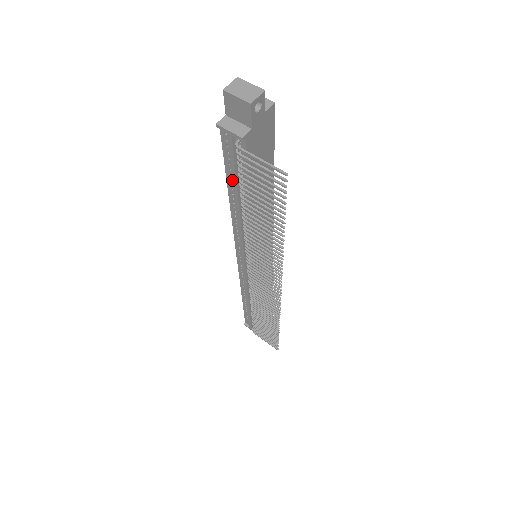
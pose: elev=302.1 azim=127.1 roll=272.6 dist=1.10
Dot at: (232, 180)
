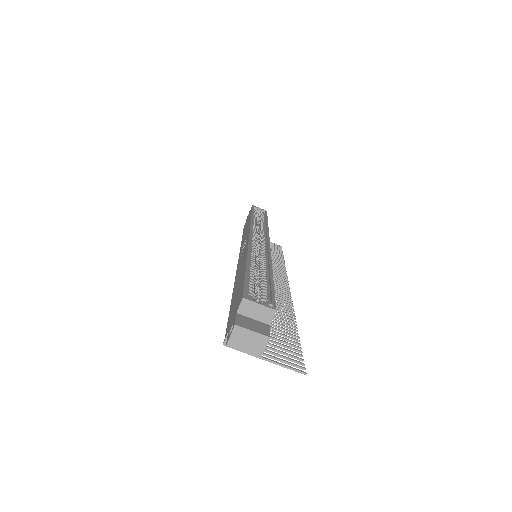
Dot at: occluded
